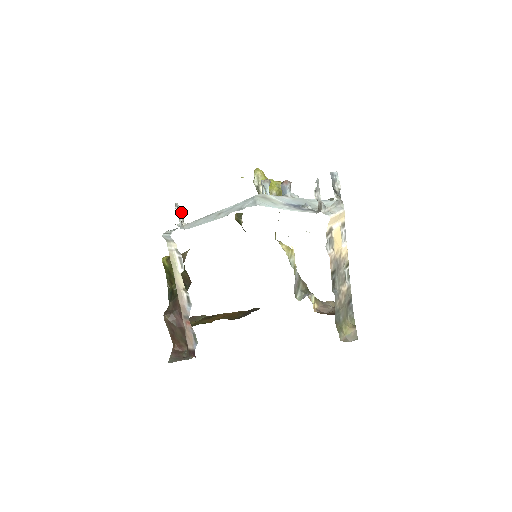
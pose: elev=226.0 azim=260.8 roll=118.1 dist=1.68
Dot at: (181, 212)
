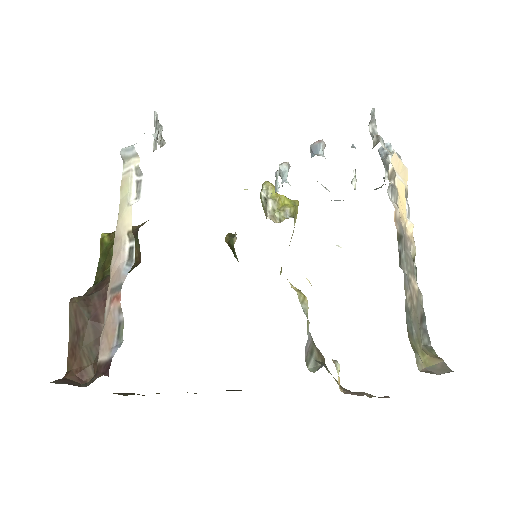
Dot at: (161, 125)
